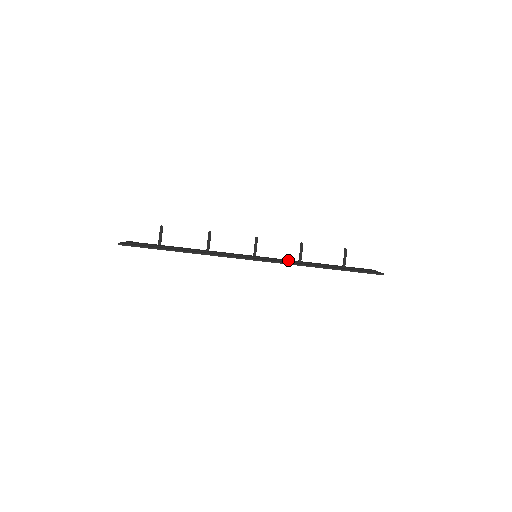
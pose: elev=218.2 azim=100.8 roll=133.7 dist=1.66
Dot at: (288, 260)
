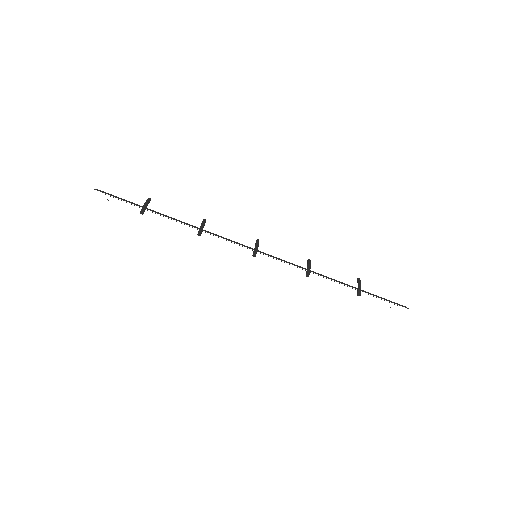
Dot at: occluded
